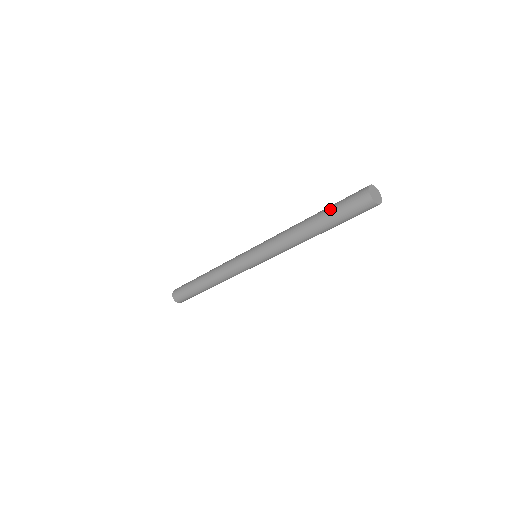
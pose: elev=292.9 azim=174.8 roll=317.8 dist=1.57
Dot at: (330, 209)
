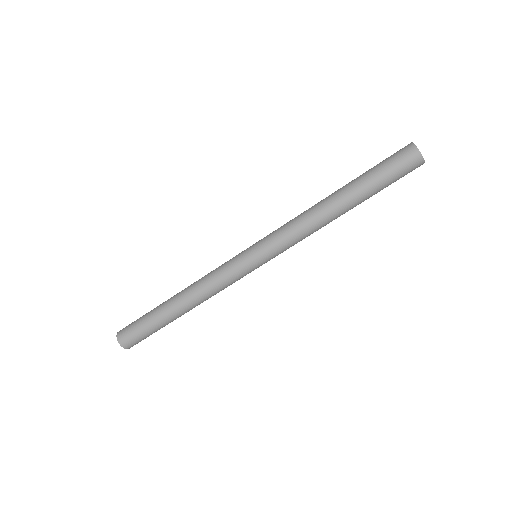
Dot at: (364, 173)
